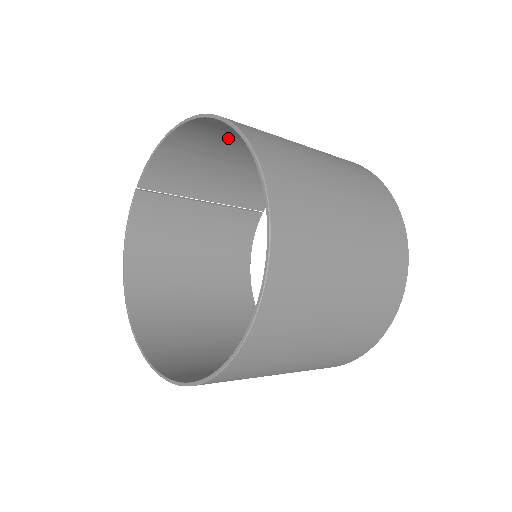
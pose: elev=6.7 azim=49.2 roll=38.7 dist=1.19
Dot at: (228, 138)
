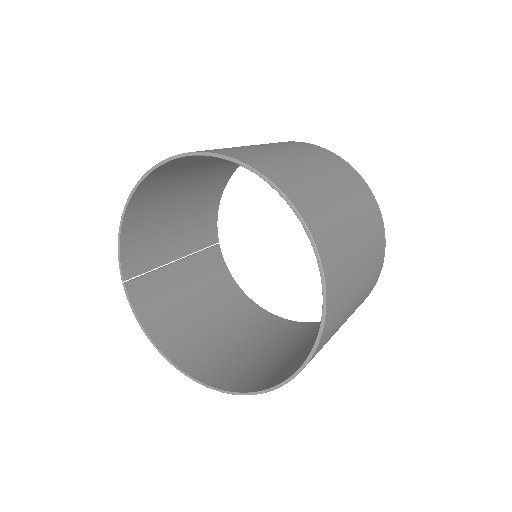
Dot at: (167, 188)
